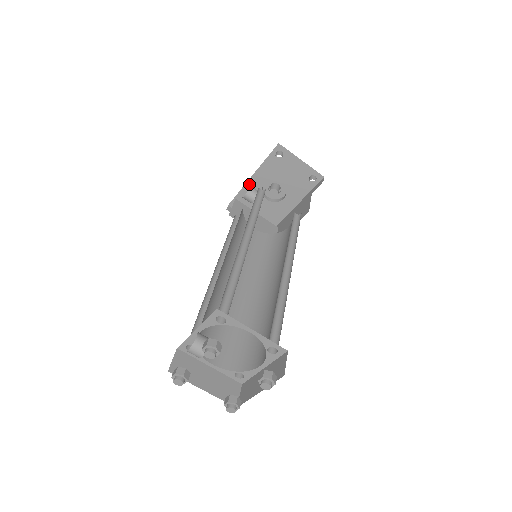
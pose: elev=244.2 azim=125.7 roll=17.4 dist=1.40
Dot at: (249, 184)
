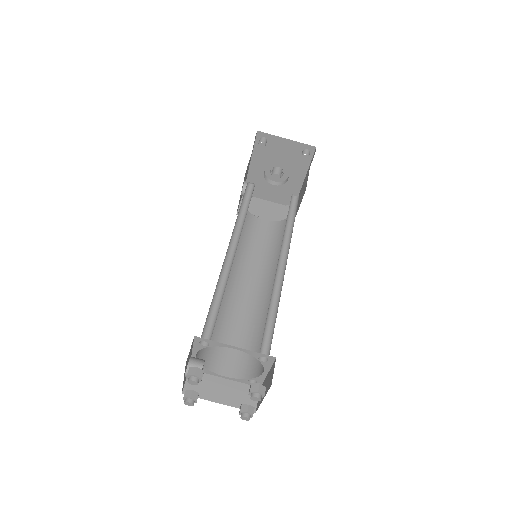
Dot at: (250, 176)
